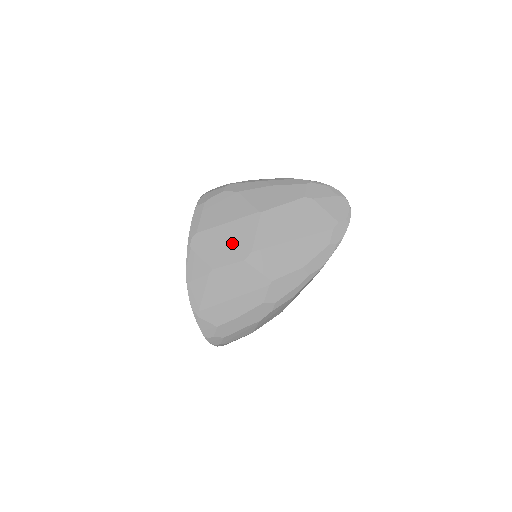
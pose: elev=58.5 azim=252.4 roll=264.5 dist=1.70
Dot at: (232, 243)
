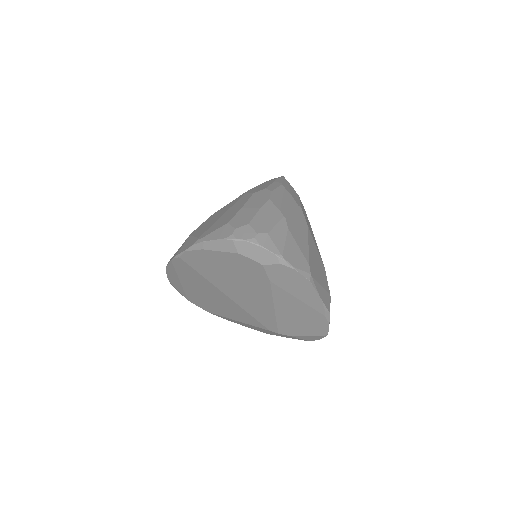
Dot at: occluded
